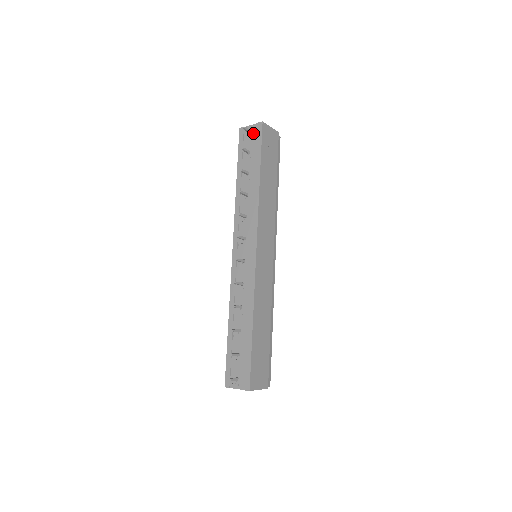
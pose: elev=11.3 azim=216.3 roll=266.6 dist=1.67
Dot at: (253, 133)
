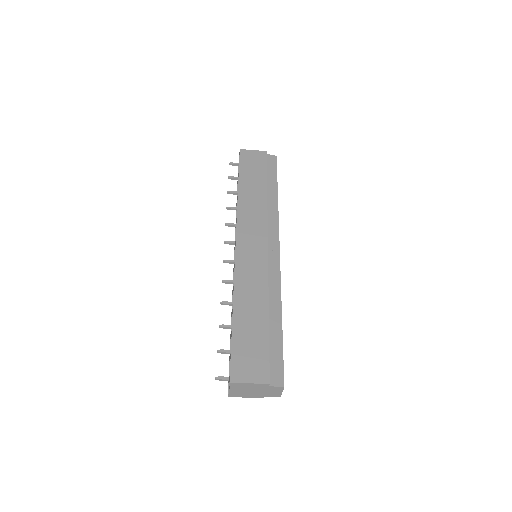
Dot at: occluded
